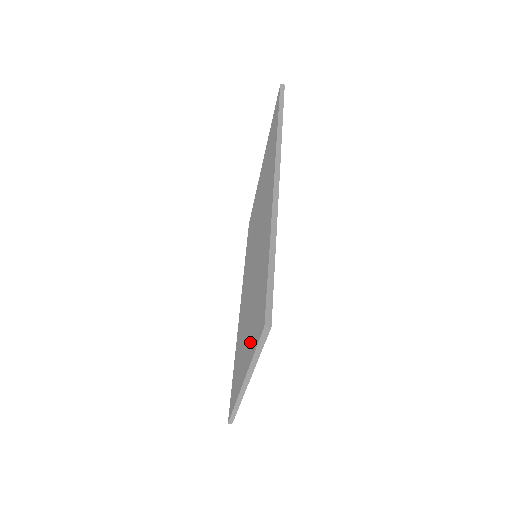
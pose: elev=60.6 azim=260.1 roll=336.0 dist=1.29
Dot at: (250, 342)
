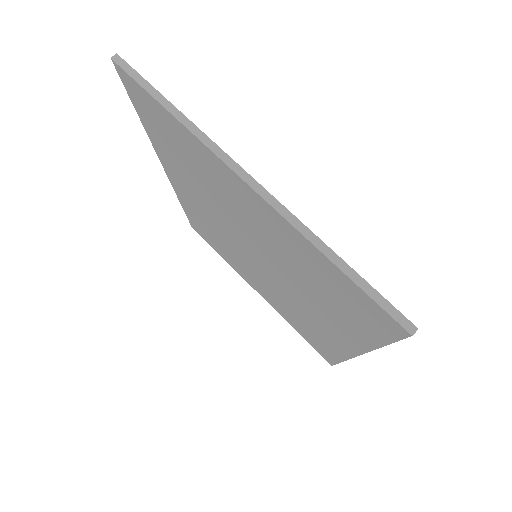
Dot at: (201, 159)
